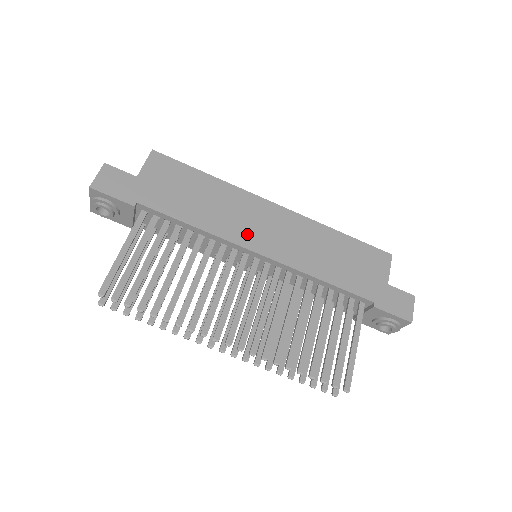
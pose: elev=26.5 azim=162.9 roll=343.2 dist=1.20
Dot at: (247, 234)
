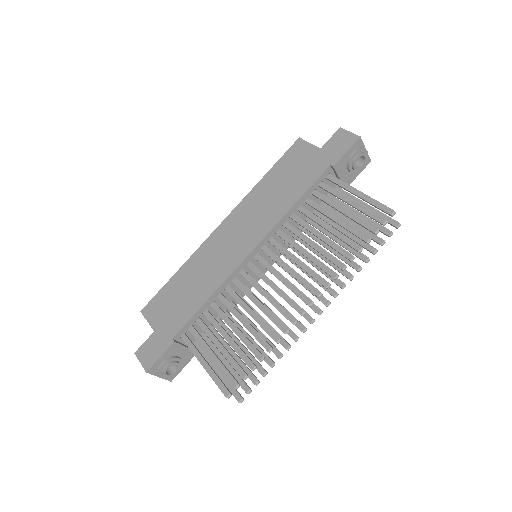
Dot at: (232, 257)
